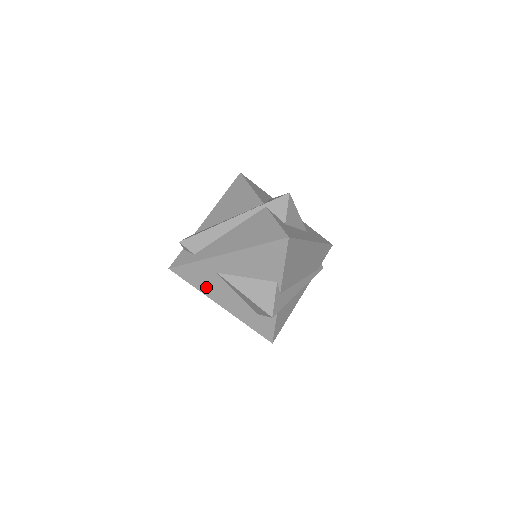
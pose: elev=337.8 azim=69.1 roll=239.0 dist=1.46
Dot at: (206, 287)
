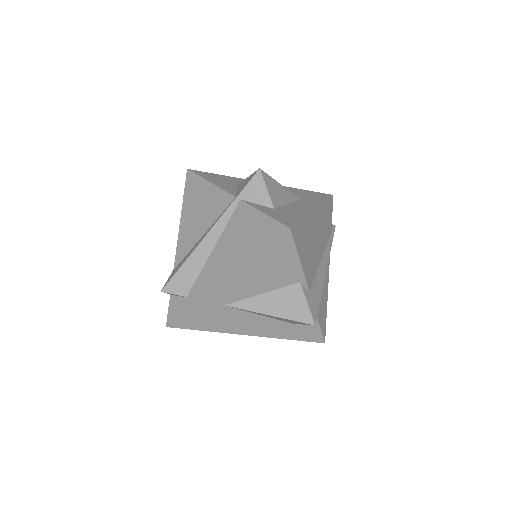
Dot at: (220, 325)
